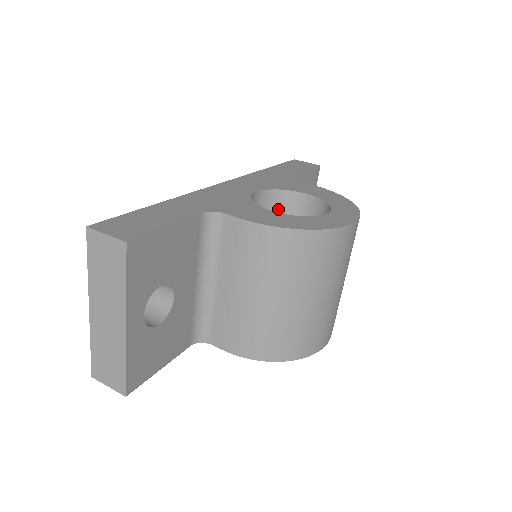
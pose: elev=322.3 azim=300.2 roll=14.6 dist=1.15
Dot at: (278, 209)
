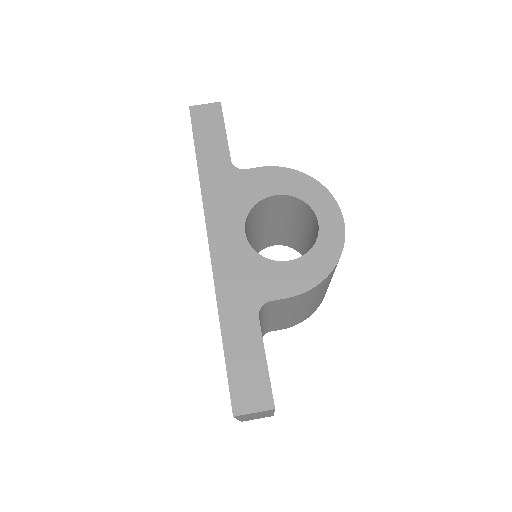
Dot at: (254, 216)
